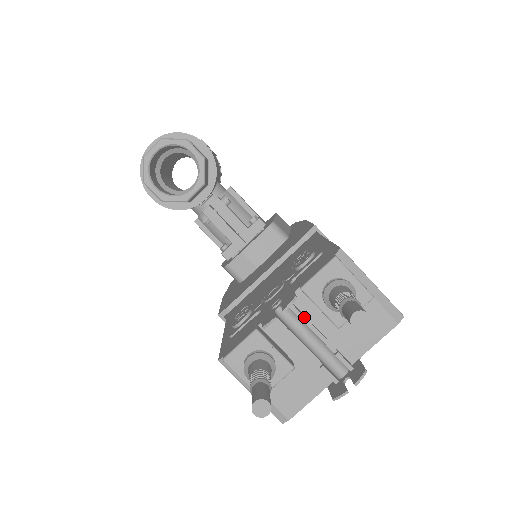
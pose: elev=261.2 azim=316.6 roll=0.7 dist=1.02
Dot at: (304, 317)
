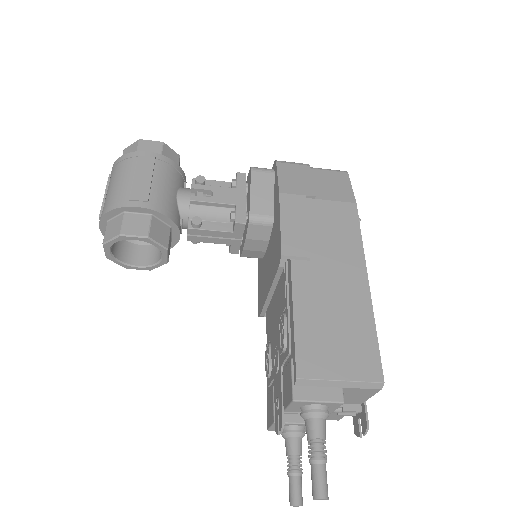
Dot at: occluded
